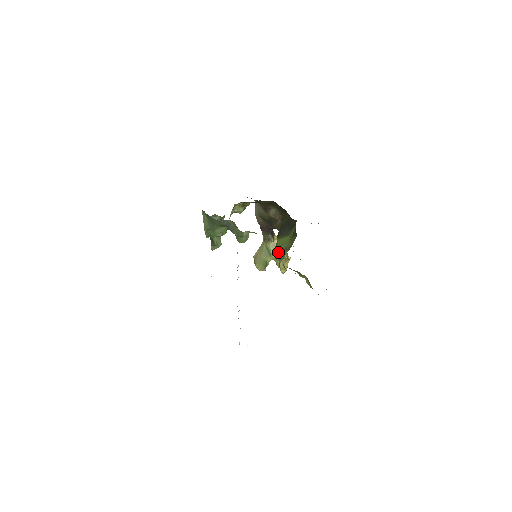
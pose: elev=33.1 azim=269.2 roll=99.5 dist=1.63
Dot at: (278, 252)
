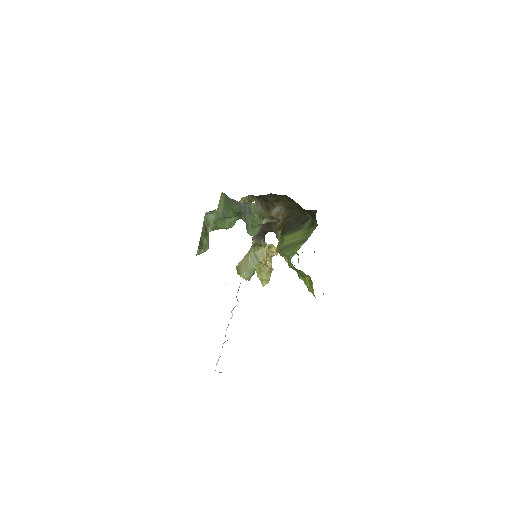
Dot at: (288, 248)
